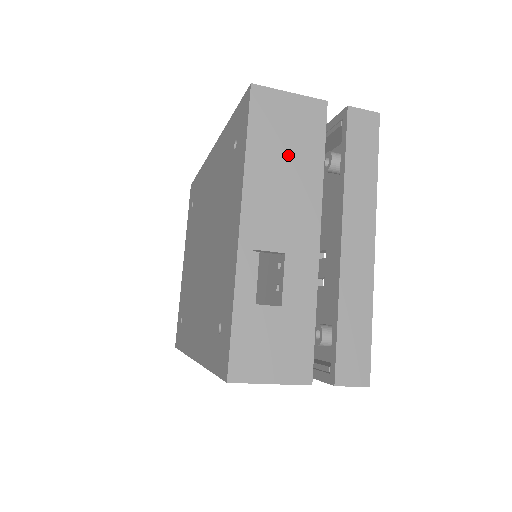
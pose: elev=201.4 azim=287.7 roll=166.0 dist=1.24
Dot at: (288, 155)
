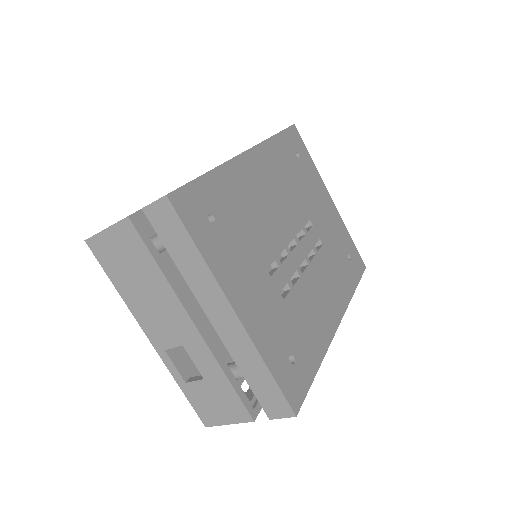
Dot at: (137, 277)
